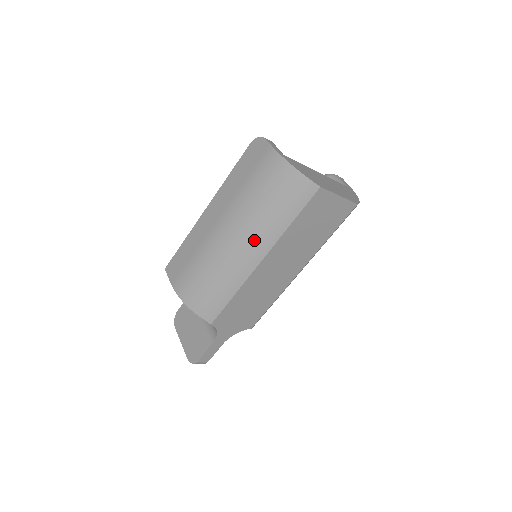
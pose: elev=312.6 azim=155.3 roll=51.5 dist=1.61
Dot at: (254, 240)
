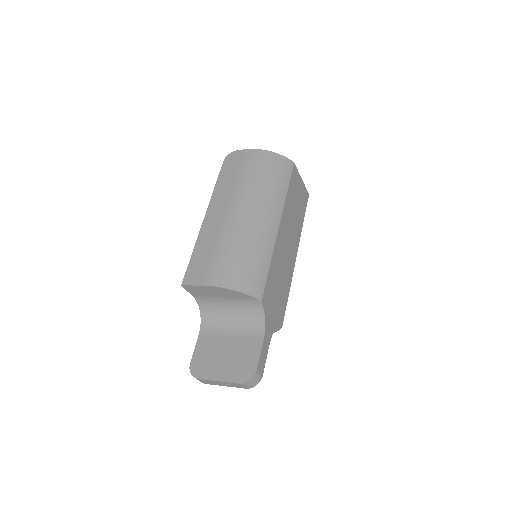
Dot at: (268, 208)
